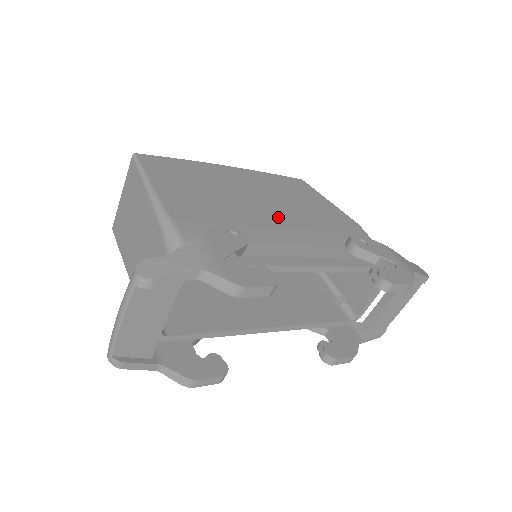
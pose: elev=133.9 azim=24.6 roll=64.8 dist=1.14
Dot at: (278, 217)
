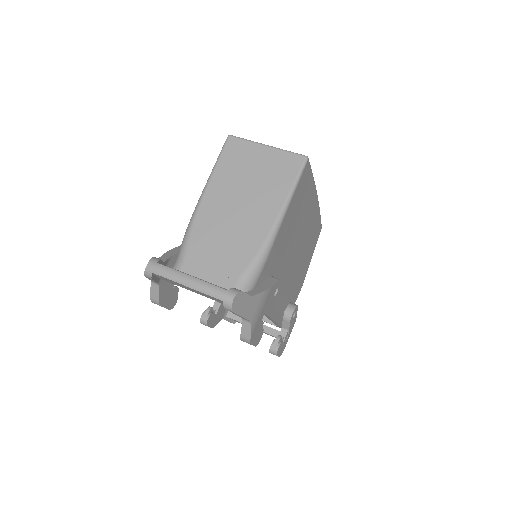
Dot at: (293, 266)
